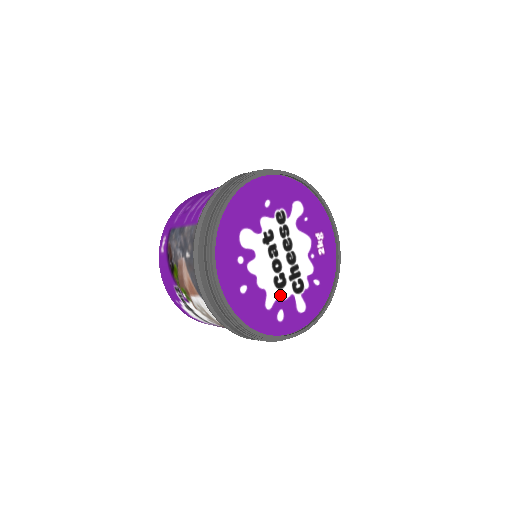
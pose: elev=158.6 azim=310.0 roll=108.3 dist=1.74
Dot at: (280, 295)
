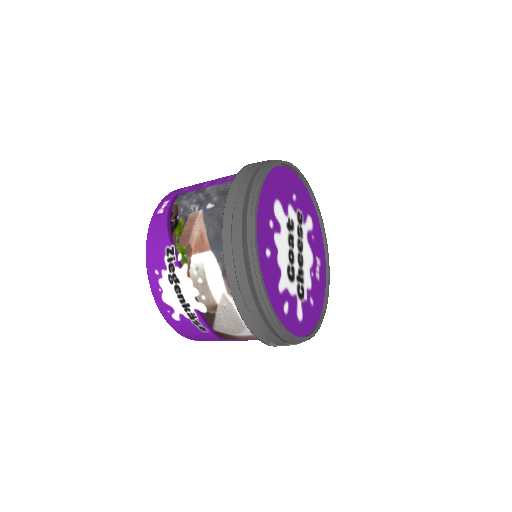
Dot at: (289, 287)
